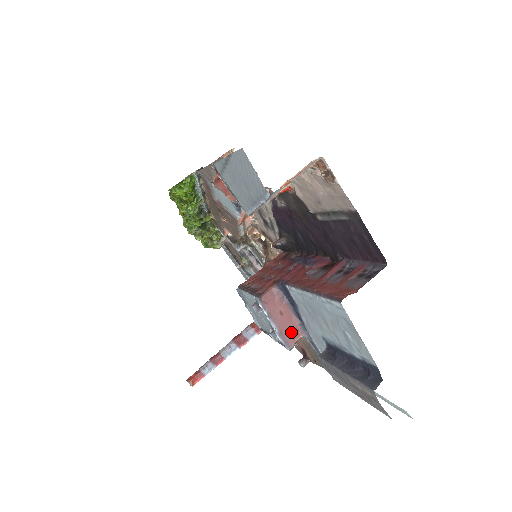
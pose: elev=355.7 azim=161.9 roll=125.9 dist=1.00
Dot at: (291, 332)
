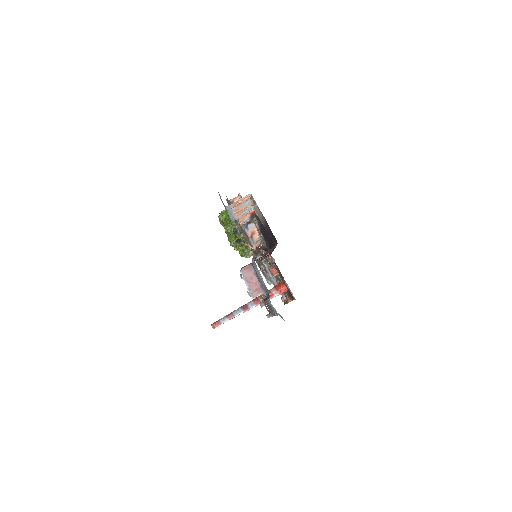
Dot at: (256, 290)
